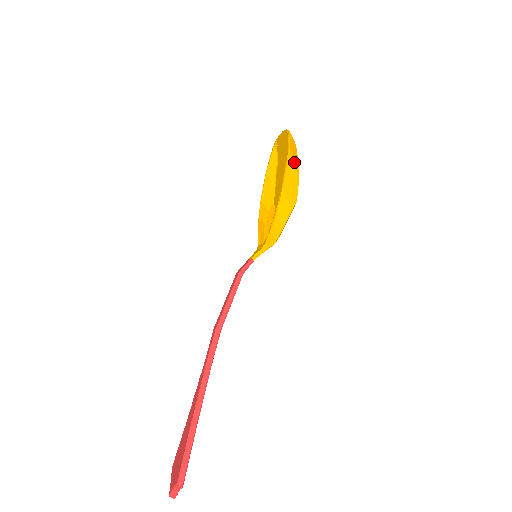
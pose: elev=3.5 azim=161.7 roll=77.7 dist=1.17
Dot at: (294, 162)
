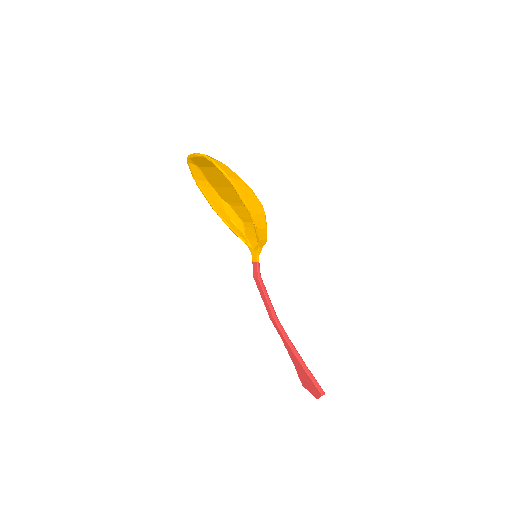
Dot at: (239, 183)
